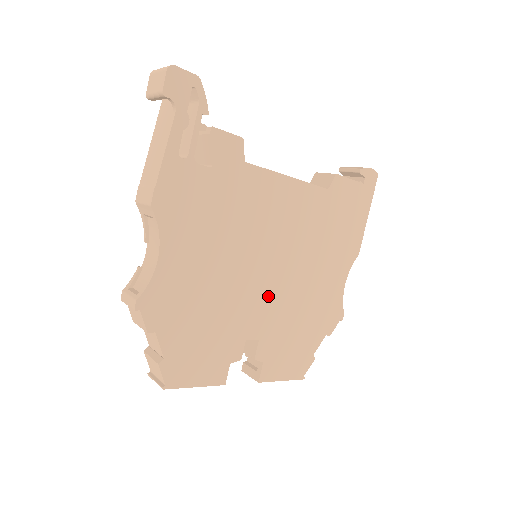
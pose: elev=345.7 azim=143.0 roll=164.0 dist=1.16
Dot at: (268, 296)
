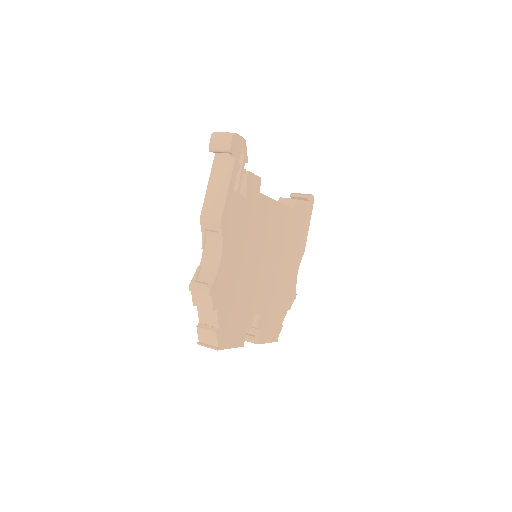
Dot at: (265, 283)
